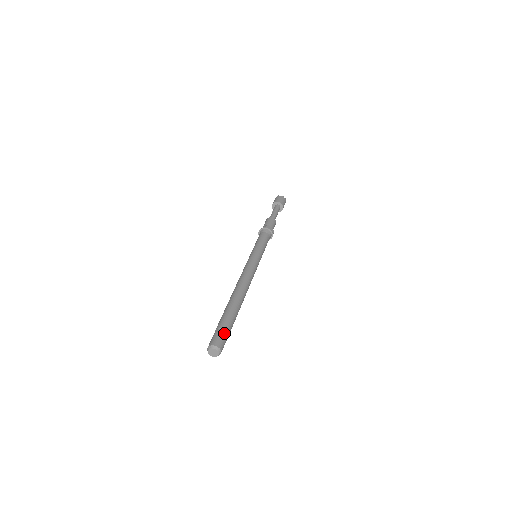
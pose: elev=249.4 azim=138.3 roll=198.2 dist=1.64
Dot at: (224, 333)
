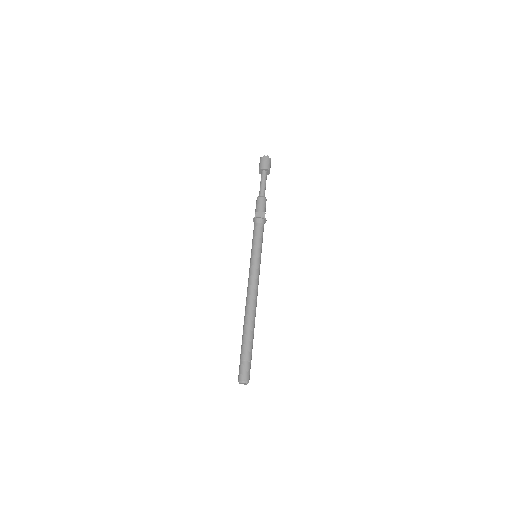
Dot at: (244, 364)
